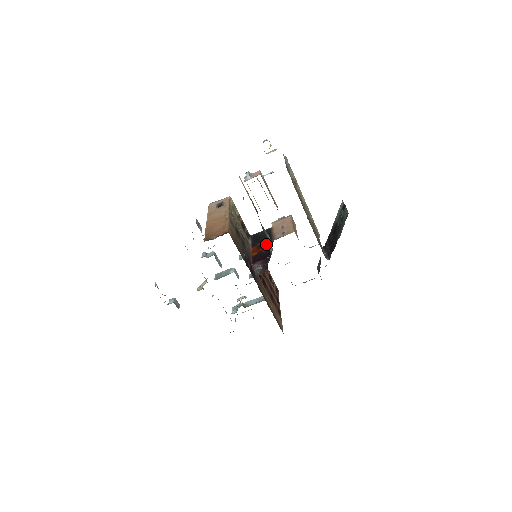
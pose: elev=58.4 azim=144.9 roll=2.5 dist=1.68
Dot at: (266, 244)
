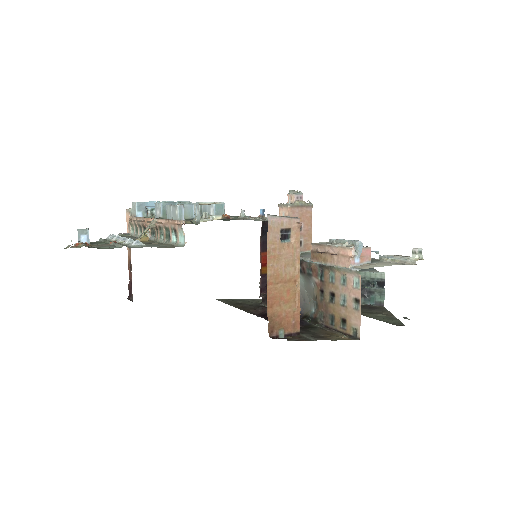
Dot at: occluded
